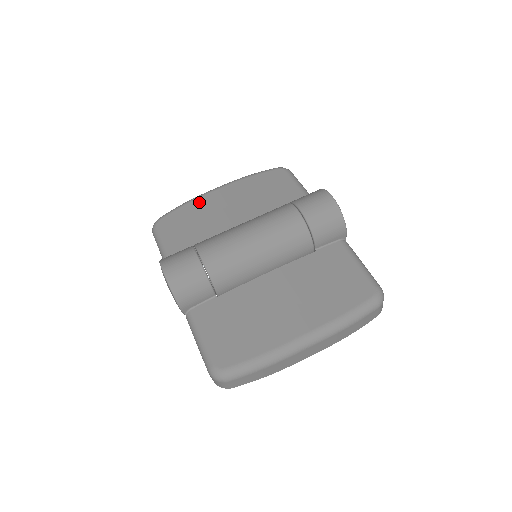
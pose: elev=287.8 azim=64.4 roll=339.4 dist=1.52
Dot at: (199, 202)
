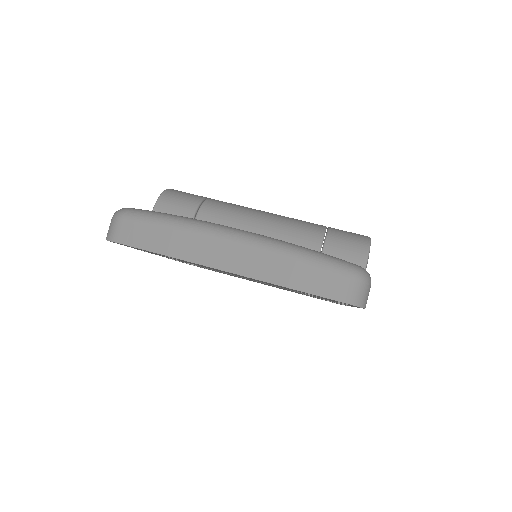
Dot at: occluded
